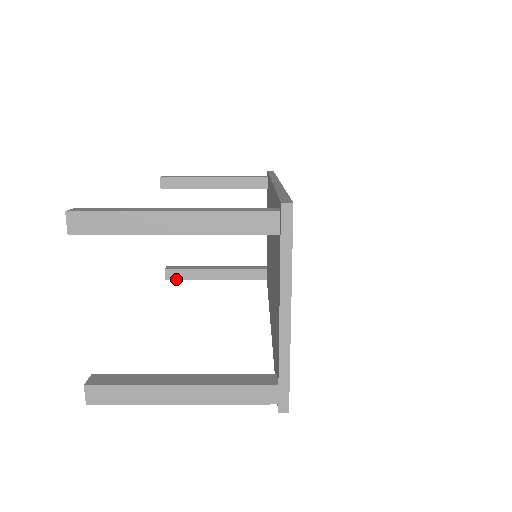
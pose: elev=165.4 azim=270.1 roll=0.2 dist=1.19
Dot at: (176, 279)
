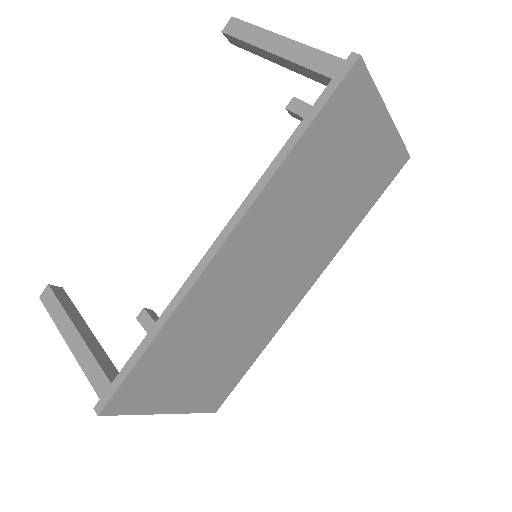
Dot at: (300, 120)
